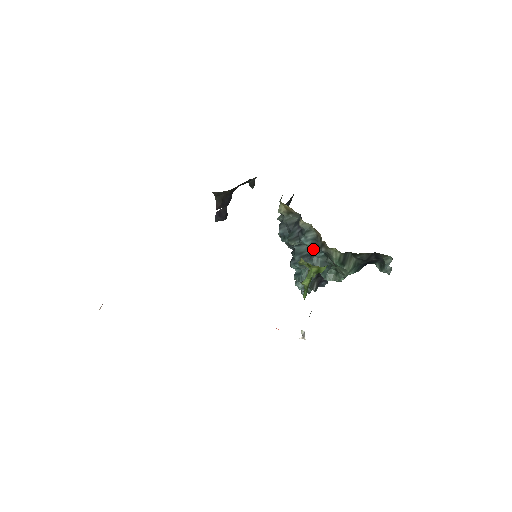
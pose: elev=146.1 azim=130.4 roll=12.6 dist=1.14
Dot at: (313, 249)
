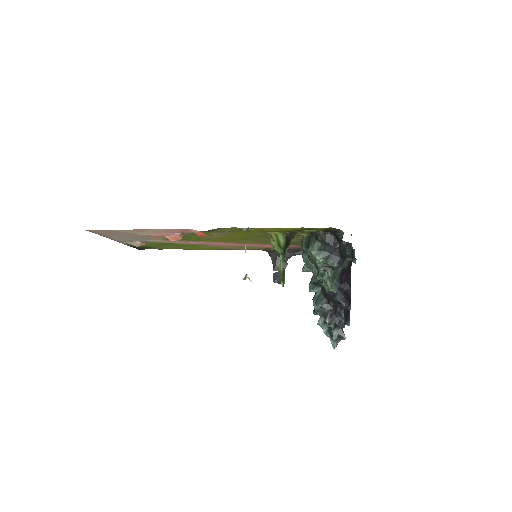
Dot at: (308, 261)
